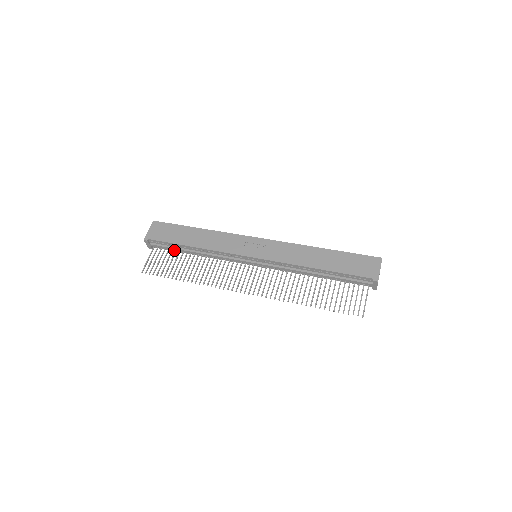
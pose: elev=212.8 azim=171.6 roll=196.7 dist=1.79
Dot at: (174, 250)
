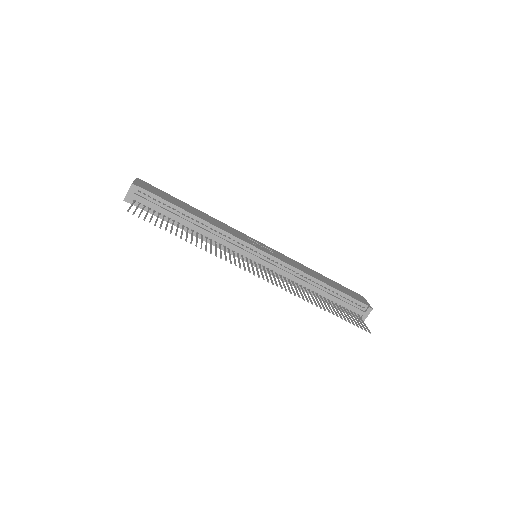
Dot at: (159, 215)
